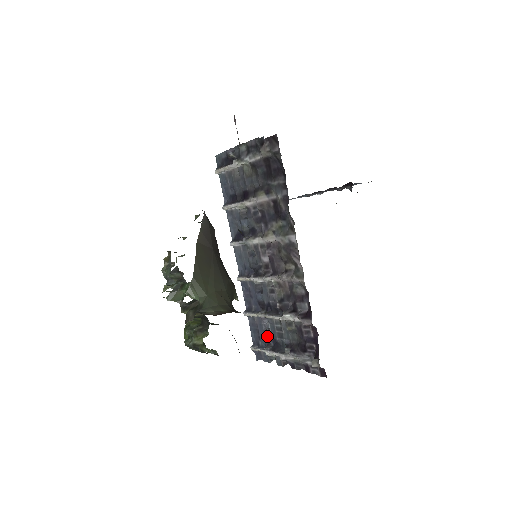
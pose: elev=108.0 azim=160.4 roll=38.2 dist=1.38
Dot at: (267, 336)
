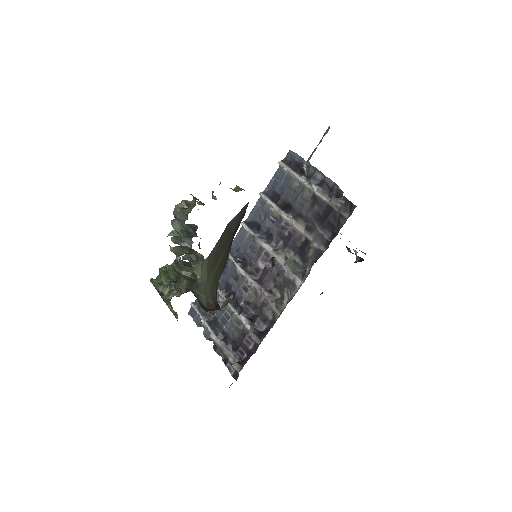
Dot at: occluded
